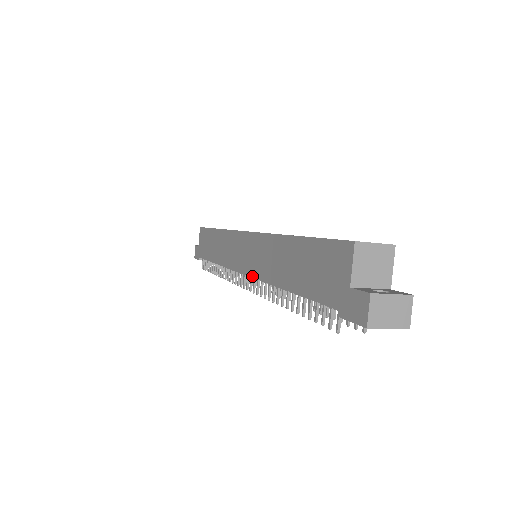
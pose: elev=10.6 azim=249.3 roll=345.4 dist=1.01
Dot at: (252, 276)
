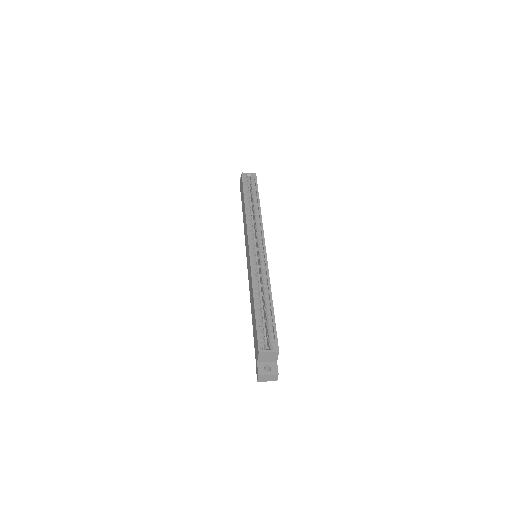
Dot at: (248, 278)
